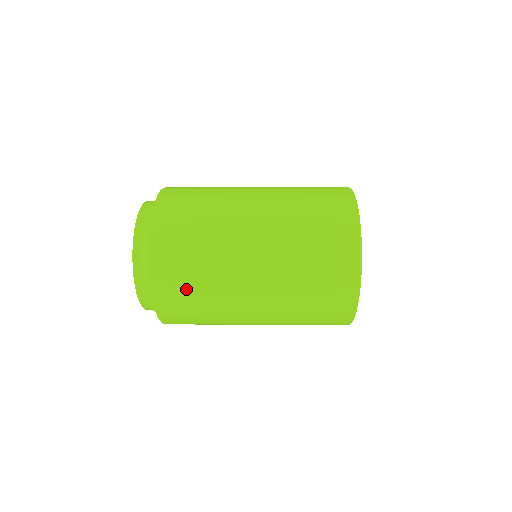
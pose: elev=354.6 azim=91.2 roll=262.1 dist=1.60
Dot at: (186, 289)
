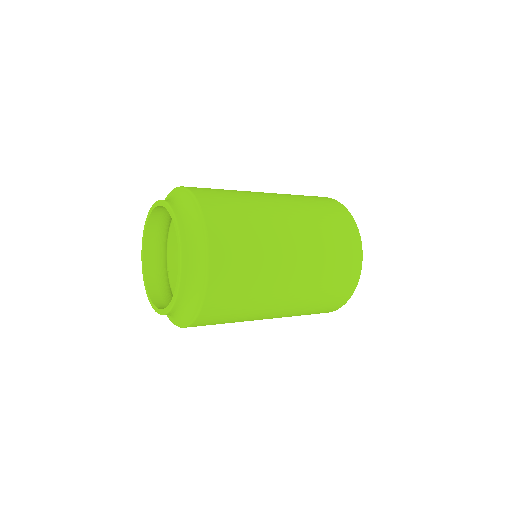
Dot at: (235, 223)
